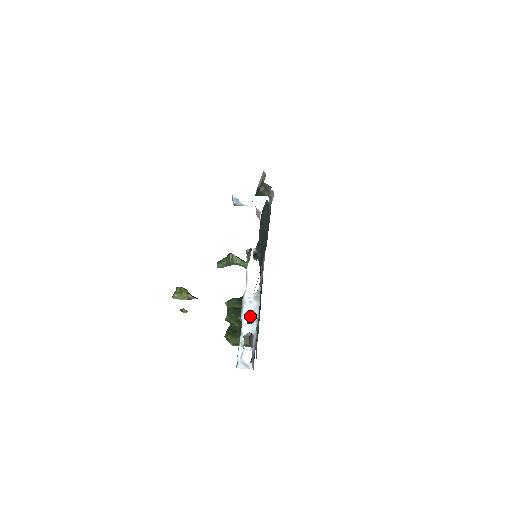
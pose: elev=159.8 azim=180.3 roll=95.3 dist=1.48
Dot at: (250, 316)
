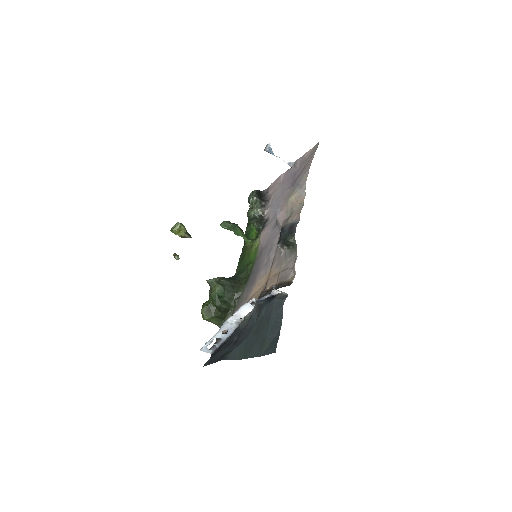
Dot at: (227, 308)
